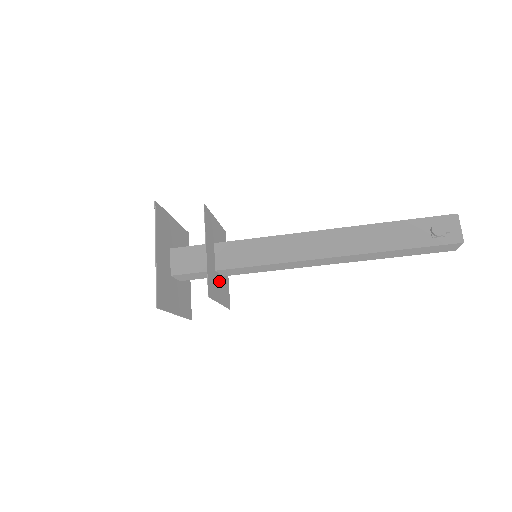
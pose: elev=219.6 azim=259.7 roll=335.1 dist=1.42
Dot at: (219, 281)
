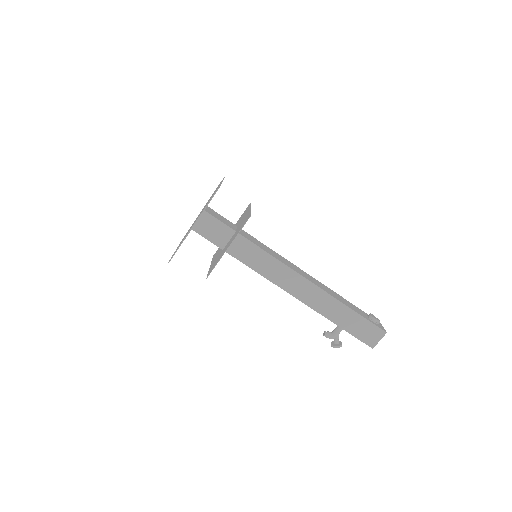
Dot at: occluded
